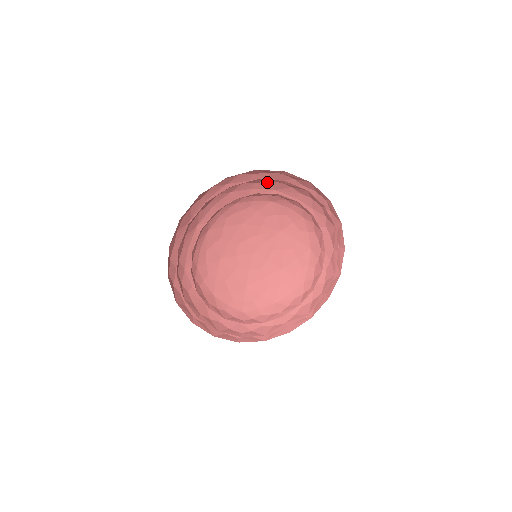
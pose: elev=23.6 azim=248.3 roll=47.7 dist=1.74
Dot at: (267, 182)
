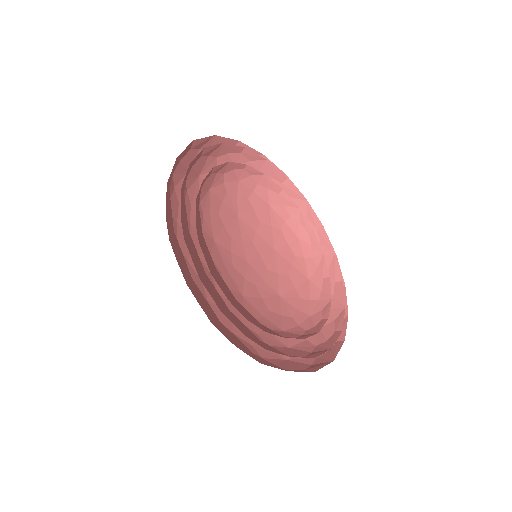
Dot at: occluded
